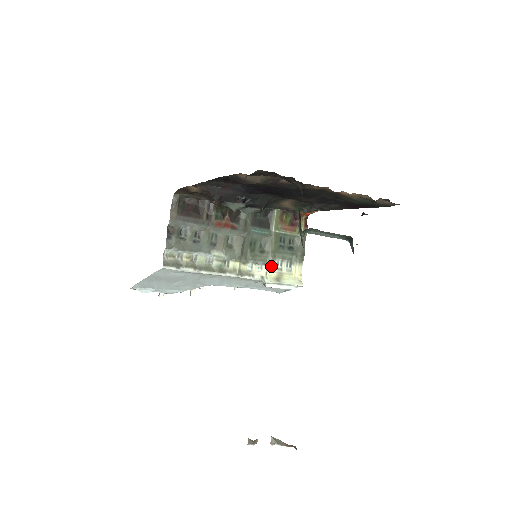
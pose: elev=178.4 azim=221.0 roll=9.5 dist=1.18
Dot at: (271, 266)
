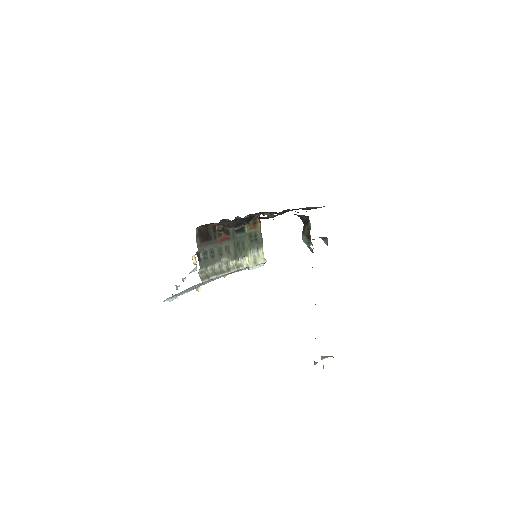
Dot at: (250, 256)
